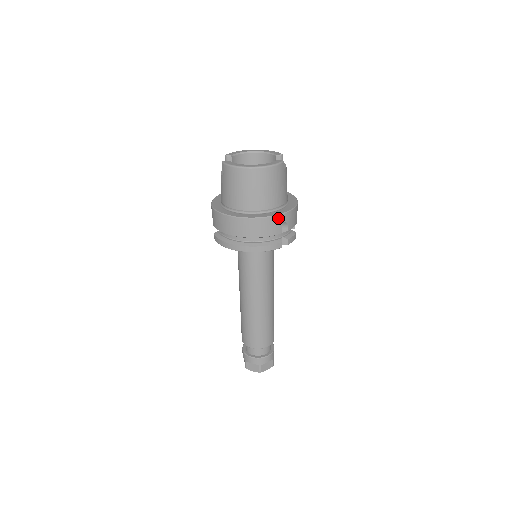
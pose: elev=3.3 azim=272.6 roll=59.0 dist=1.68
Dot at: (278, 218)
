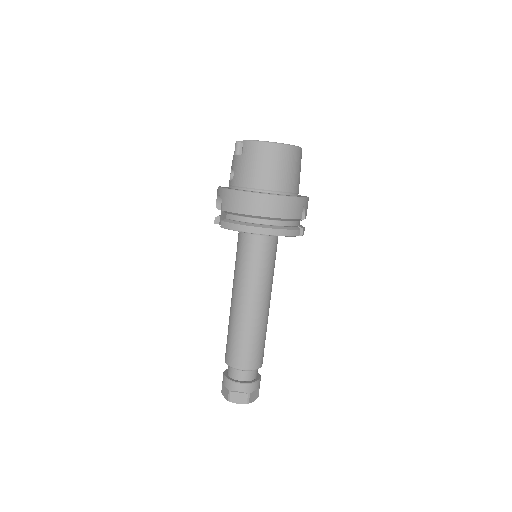
Dot at: (301, 201)
